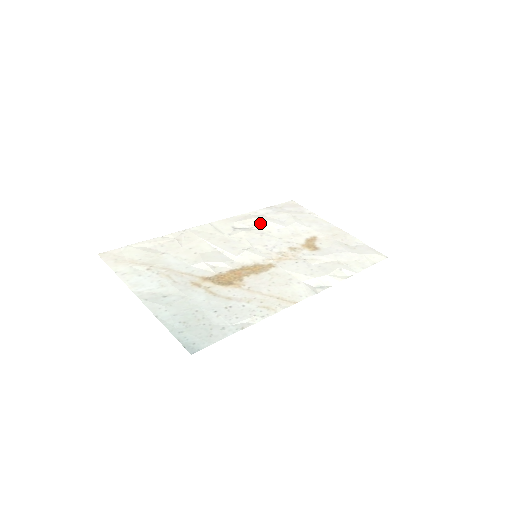
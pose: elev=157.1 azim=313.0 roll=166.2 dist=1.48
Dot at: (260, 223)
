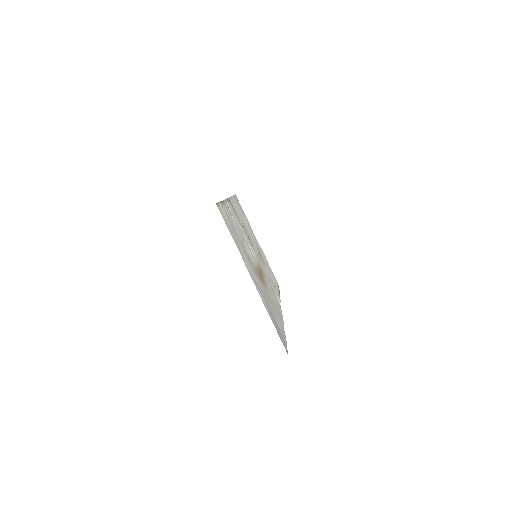
Dot at: (241, 215)
